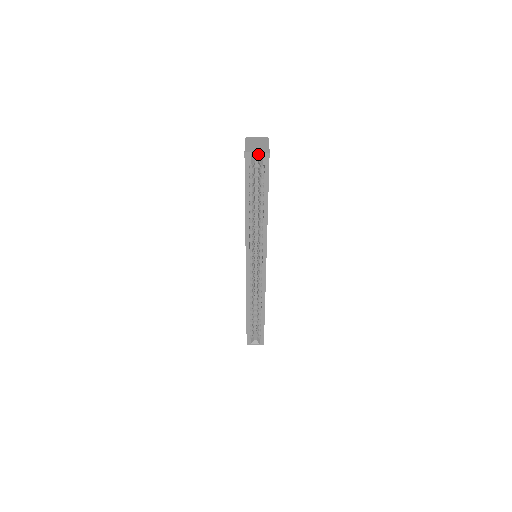
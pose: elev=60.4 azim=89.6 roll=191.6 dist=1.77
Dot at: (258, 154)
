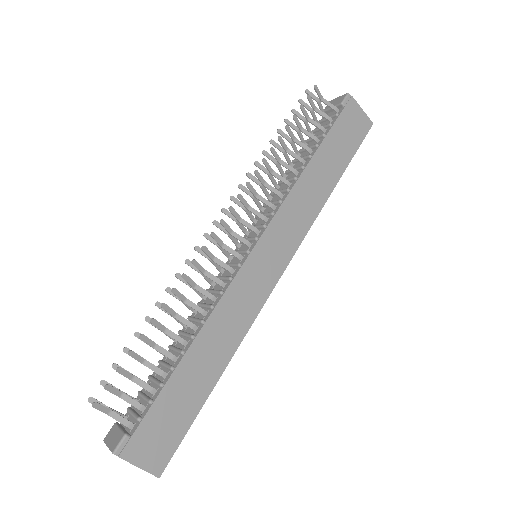
Dot at: occluded
